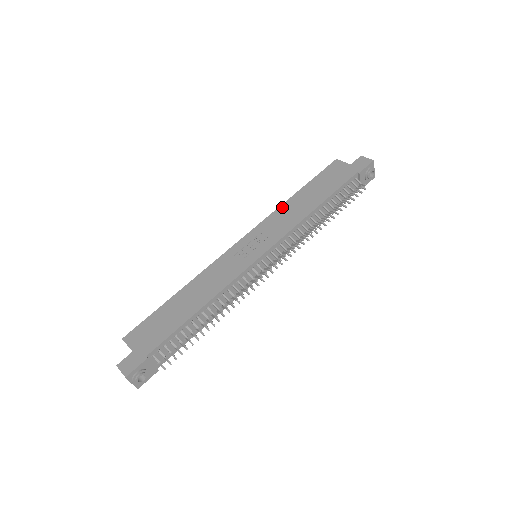
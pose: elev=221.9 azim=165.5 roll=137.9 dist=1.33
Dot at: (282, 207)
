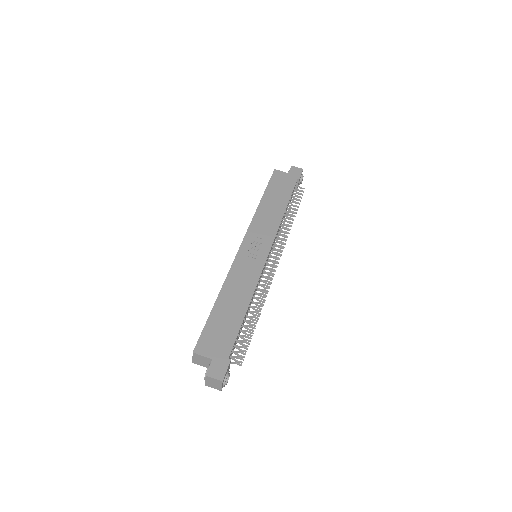
Dot at: (258, 213)
